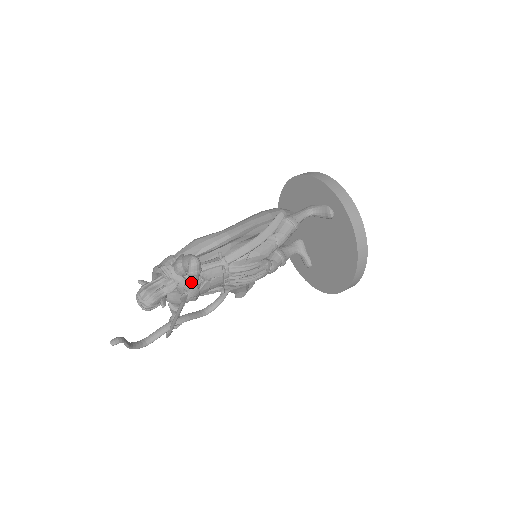
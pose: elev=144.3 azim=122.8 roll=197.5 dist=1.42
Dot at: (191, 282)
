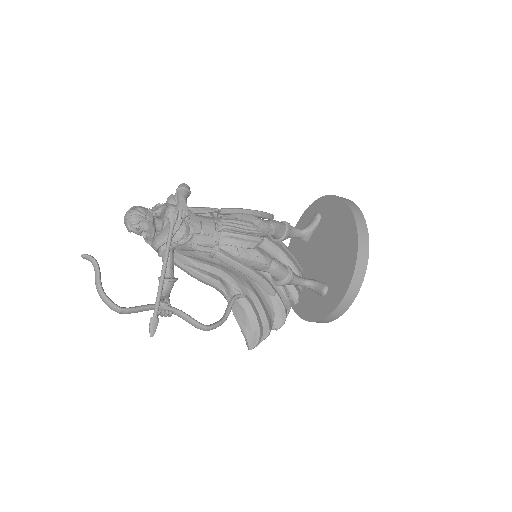
Dot at: (179, 195)
